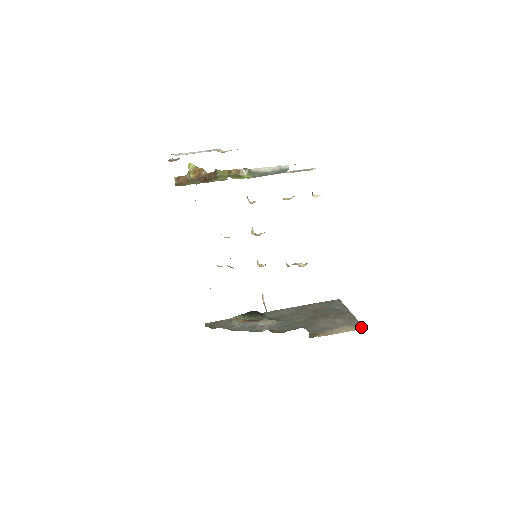
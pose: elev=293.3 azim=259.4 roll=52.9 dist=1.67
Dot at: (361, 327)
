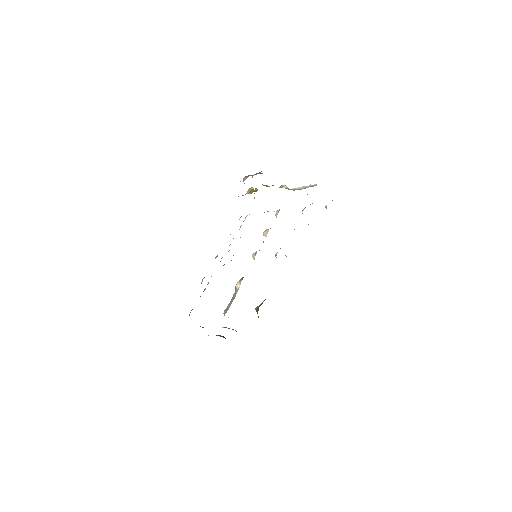
Dot at: occluded
